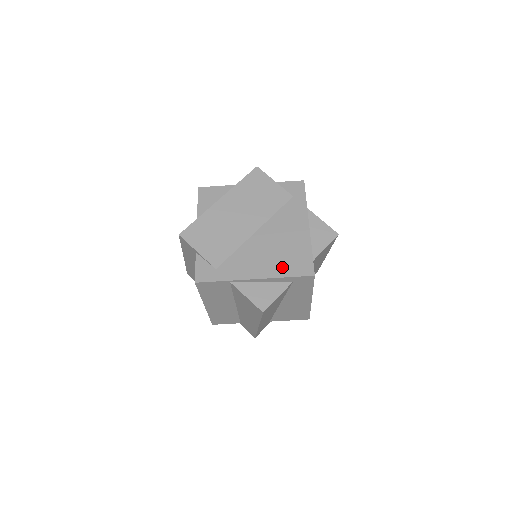
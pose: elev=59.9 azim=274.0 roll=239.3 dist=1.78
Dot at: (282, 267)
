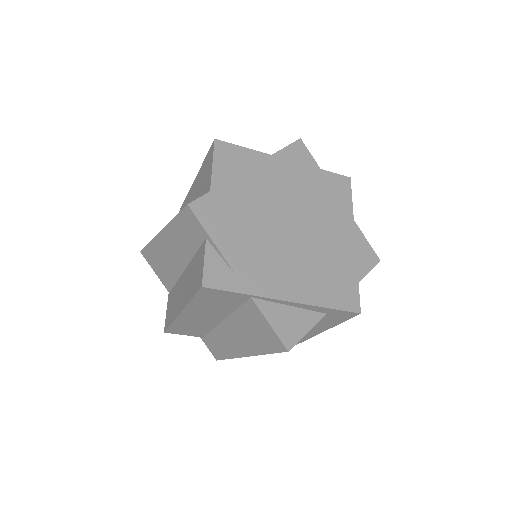
Dot at: (322, 292)
